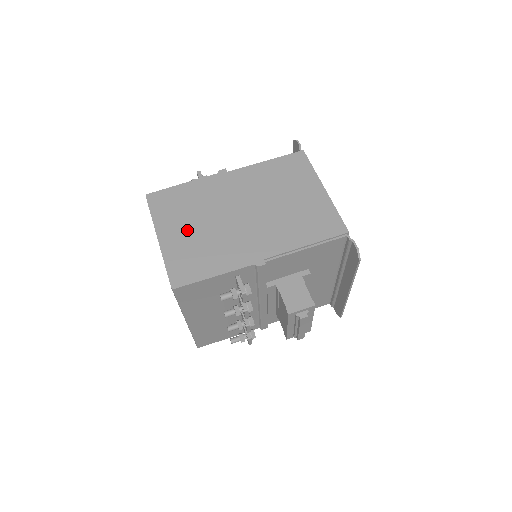
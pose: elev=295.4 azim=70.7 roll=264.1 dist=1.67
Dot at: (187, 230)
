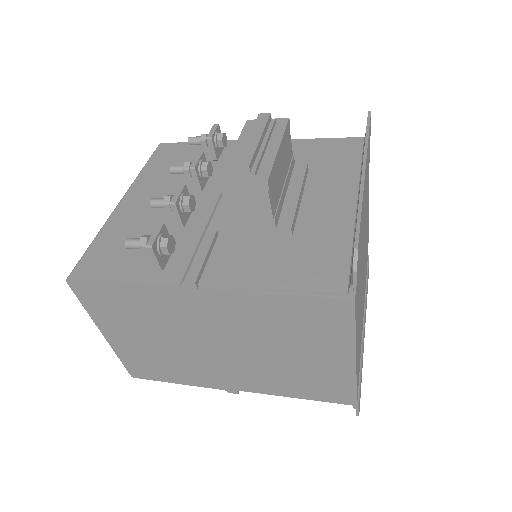
Dot at: occluded
